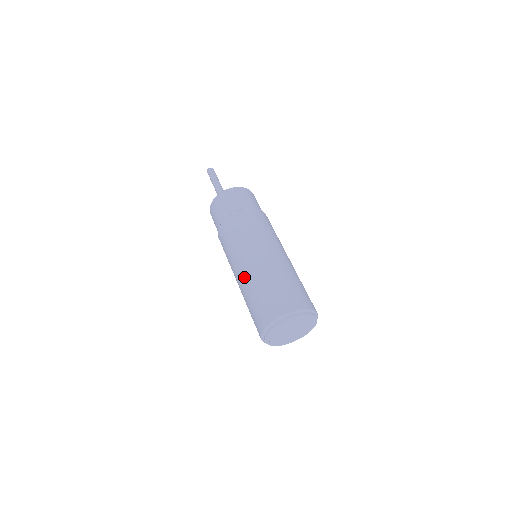
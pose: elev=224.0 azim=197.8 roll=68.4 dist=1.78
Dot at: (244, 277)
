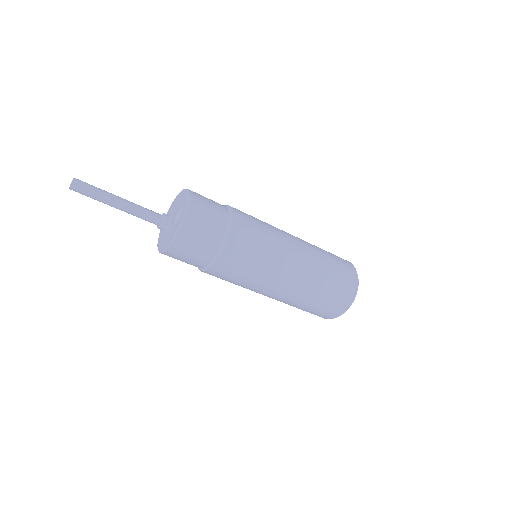
Dot at: (284, 299)
